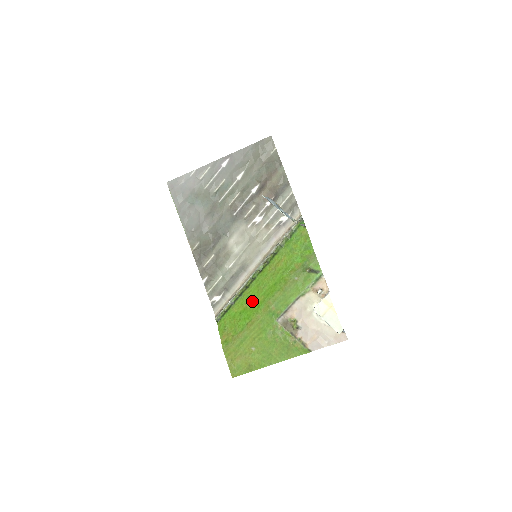
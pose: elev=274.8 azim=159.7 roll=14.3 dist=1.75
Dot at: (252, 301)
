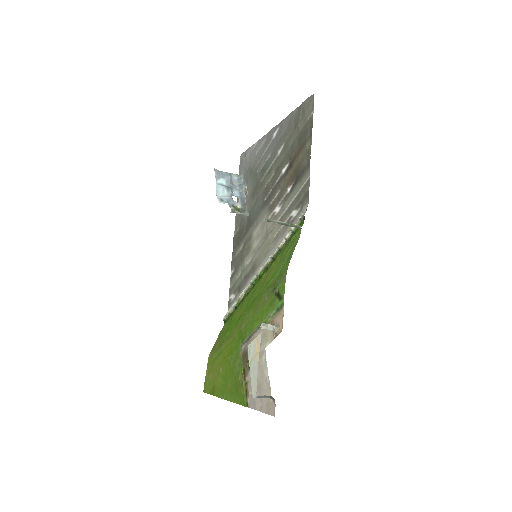
Dot at: (241, 312)
